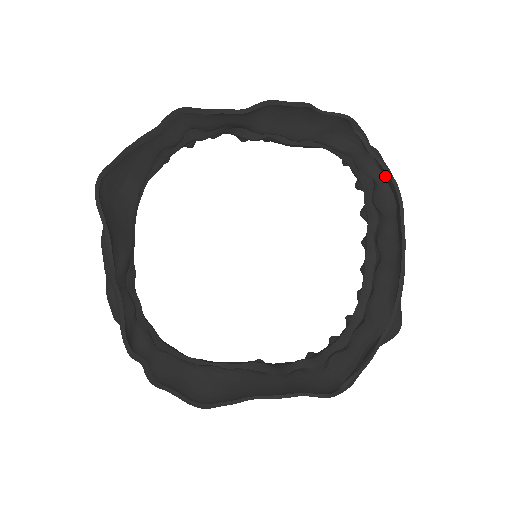
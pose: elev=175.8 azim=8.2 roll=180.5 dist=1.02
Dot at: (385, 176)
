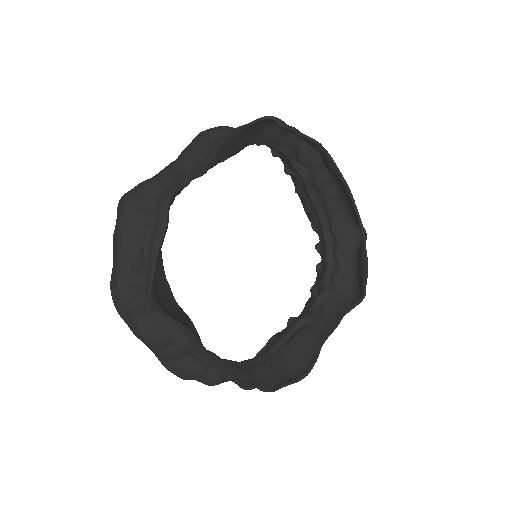
Dot at: (310, 143)
